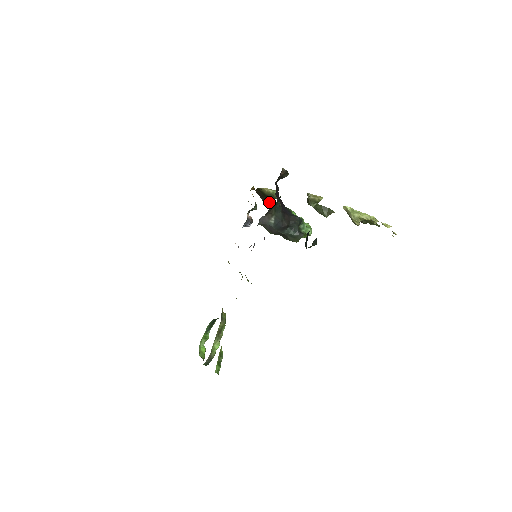
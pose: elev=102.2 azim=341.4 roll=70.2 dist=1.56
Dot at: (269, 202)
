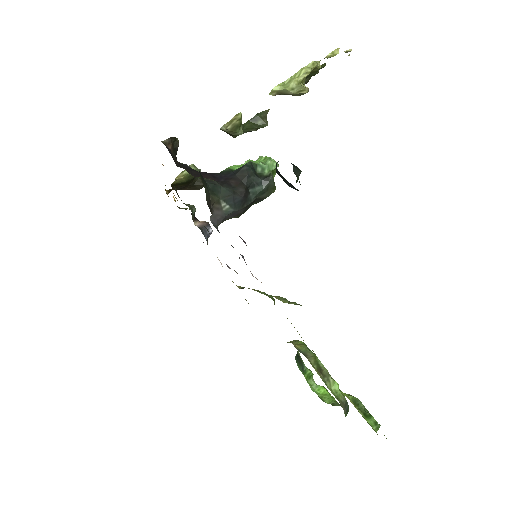
Dot at: (198, 183)
